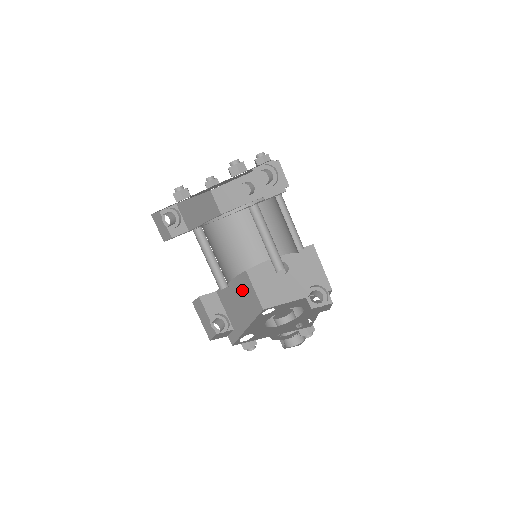
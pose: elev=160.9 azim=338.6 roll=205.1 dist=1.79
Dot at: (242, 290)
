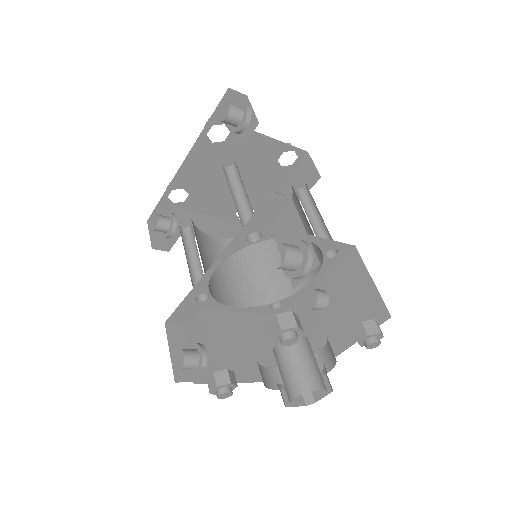
Dot at: (260, 335)
